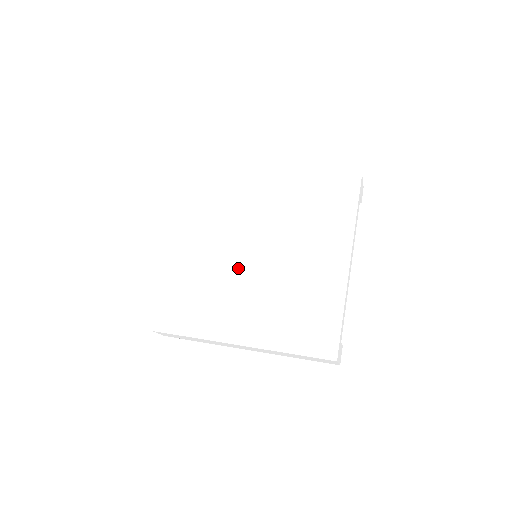
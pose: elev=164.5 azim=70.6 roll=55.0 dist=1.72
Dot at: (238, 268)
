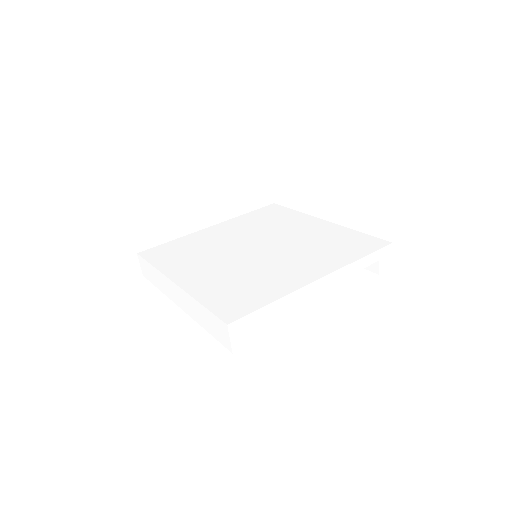
Dot at: (233, 250)
